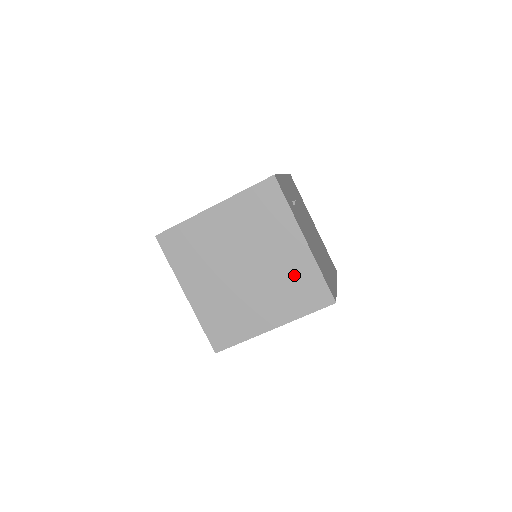
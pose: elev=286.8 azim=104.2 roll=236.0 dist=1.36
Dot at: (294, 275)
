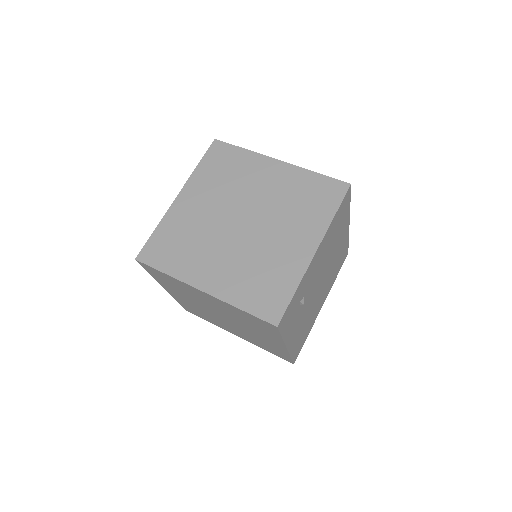
Dot at: (266, 344)
